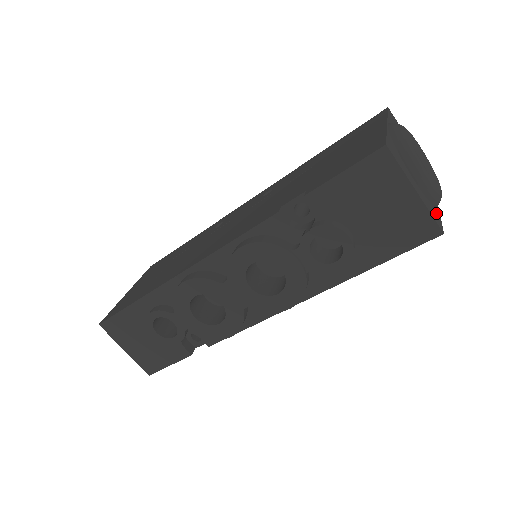
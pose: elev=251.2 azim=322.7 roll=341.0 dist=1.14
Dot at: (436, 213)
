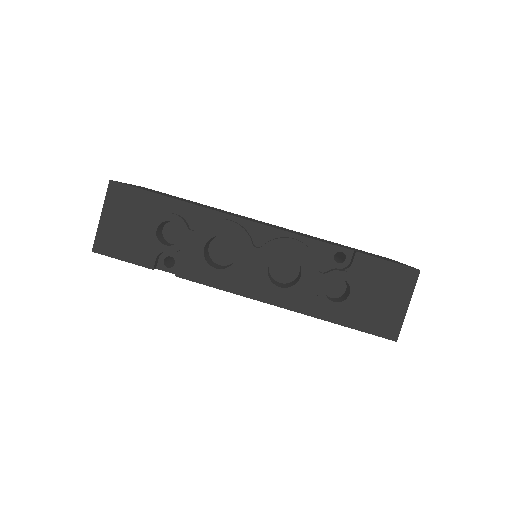
Dot at: occluded
